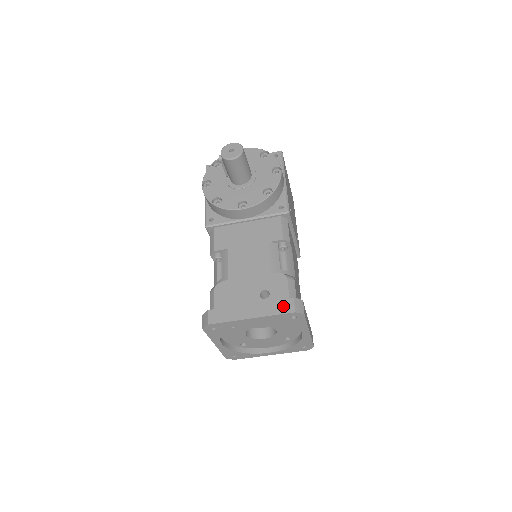
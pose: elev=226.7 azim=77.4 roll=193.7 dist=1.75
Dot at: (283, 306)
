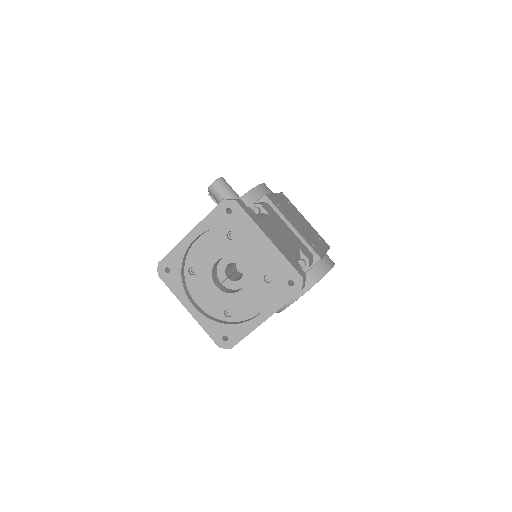
Dot at: occluded
